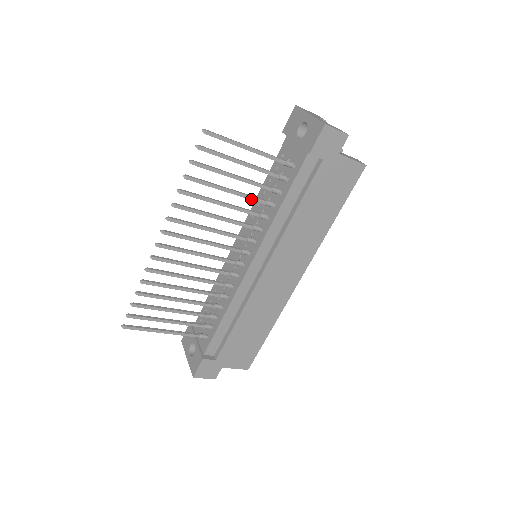
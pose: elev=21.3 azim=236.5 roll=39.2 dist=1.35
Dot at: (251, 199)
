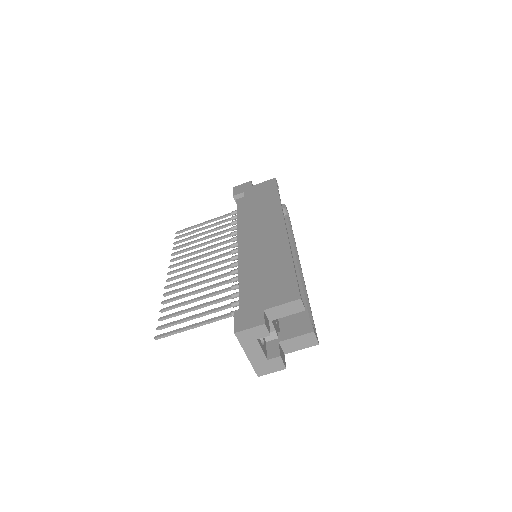
Dot at: (220, 233)
